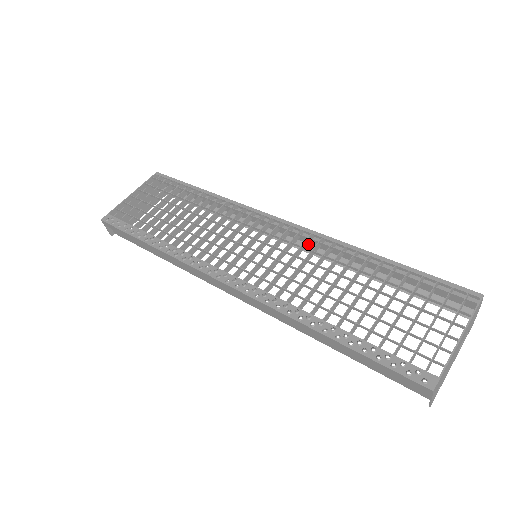
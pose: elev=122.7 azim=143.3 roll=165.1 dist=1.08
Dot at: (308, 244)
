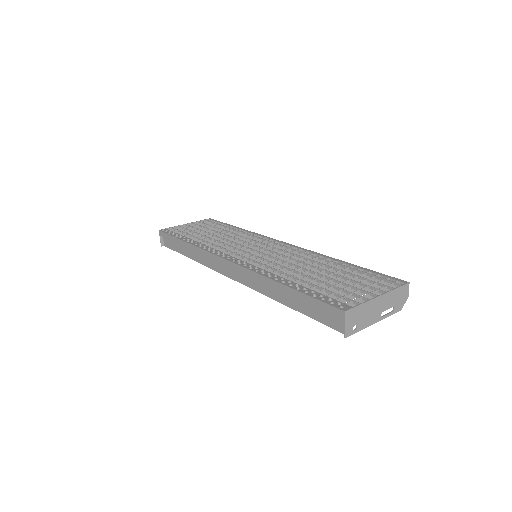
Dot at: occluded
